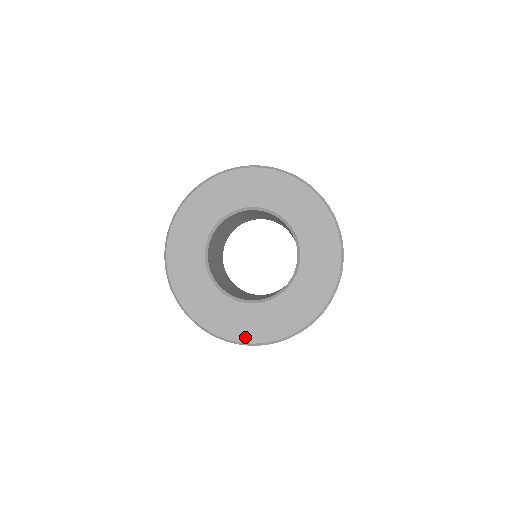
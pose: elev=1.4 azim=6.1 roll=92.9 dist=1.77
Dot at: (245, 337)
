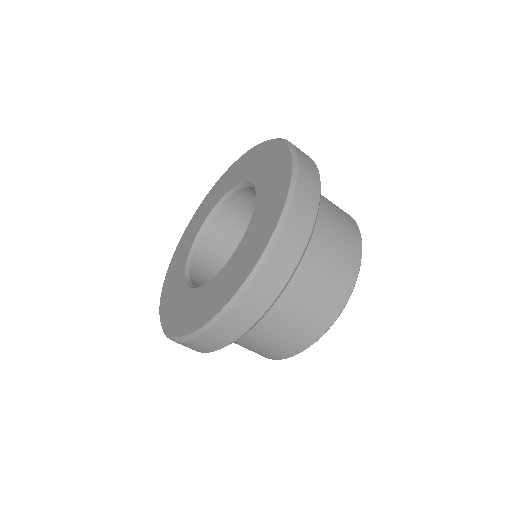
Dot at: (224, 300)
